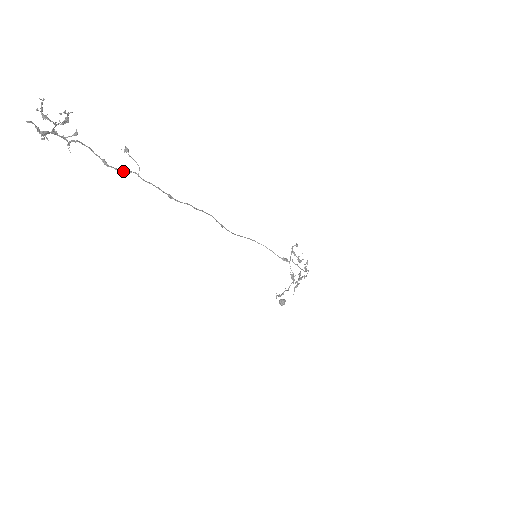
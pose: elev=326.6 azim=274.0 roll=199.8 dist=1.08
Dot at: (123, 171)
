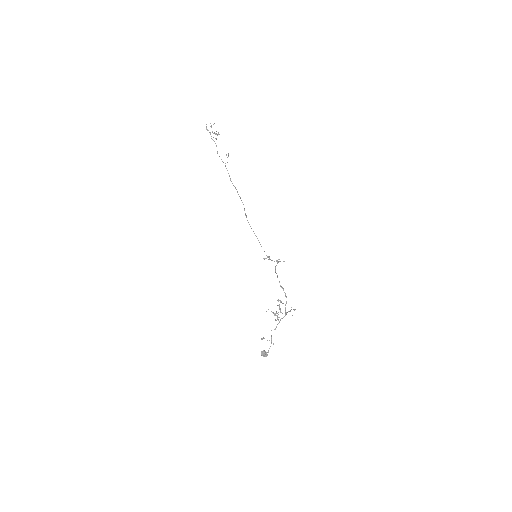
Dot at: (221, 159)
